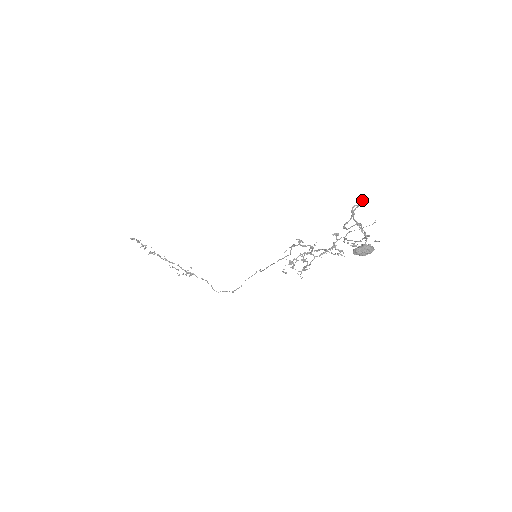
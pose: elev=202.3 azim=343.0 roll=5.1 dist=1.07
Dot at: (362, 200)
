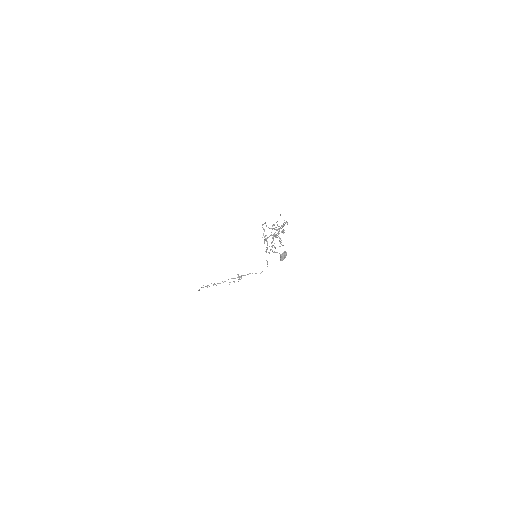
Dot at: occluded
